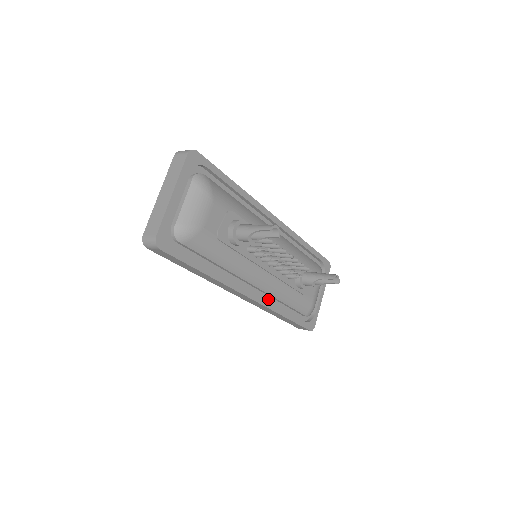
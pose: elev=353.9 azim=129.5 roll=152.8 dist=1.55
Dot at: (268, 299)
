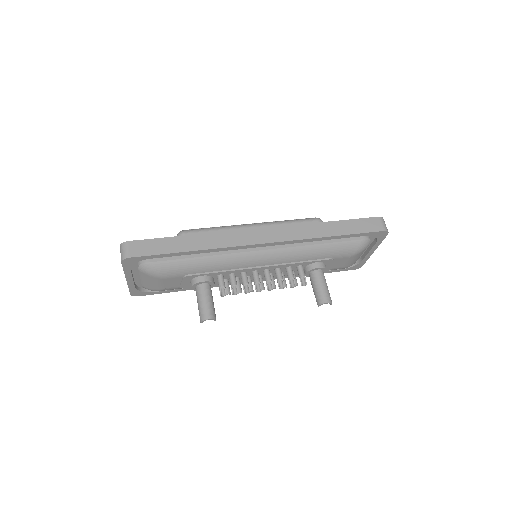
Dot at: occluded
